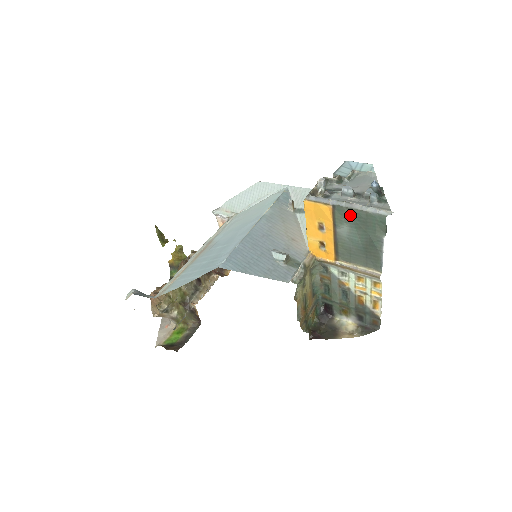
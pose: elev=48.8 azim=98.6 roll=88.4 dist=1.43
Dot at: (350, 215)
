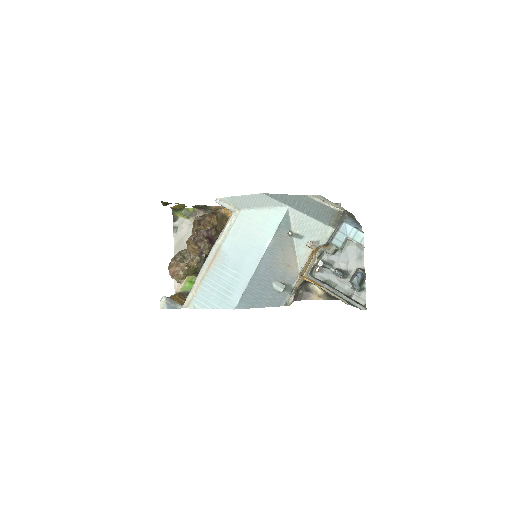
Dot at: occluded
